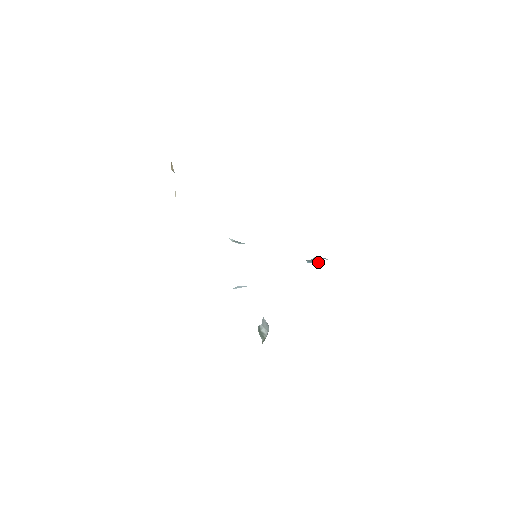
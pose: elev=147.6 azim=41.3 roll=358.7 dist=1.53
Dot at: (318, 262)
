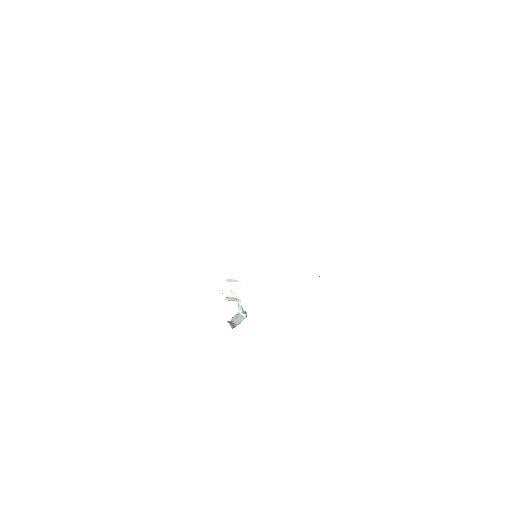
Dot at: occluded
